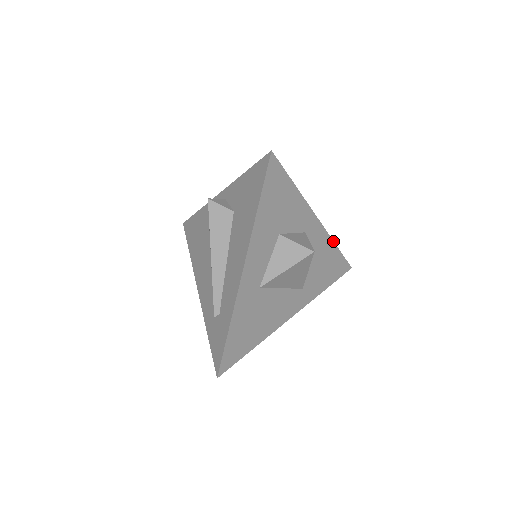
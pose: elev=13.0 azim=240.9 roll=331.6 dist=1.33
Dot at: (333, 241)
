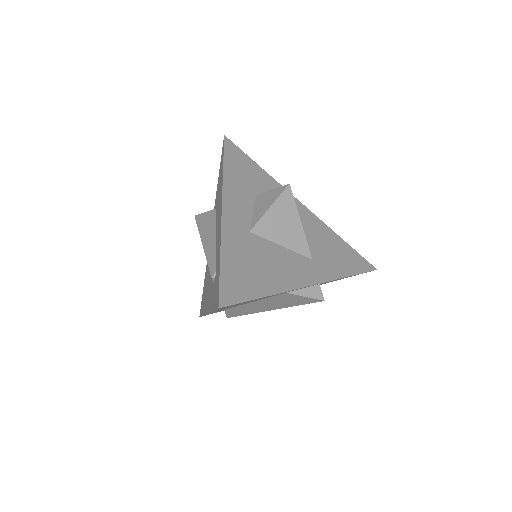
Dot at: (332, 230)
